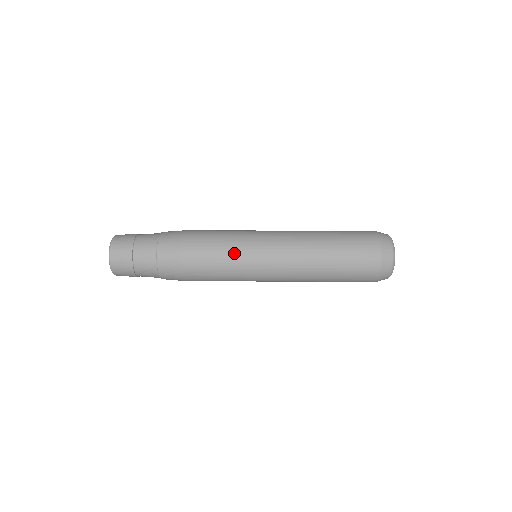
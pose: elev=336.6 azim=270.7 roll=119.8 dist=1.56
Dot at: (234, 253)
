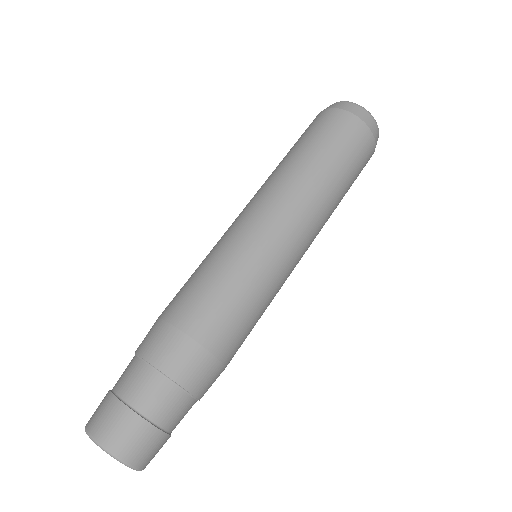
Dot at: (255, 279)
